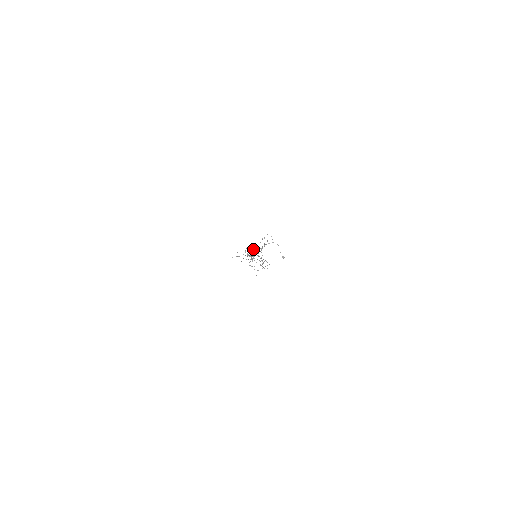
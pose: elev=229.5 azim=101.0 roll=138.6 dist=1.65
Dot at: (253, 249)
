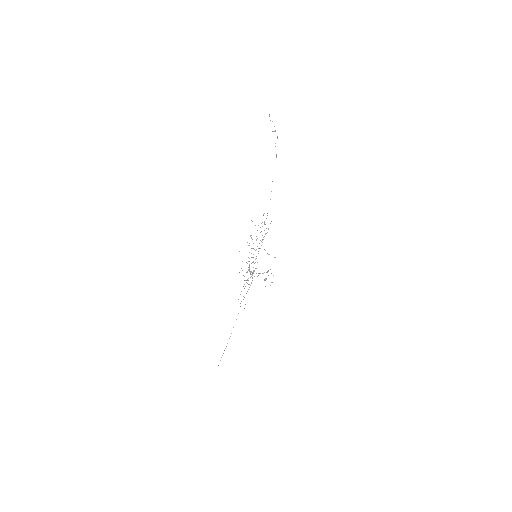
Dot at: occluded
